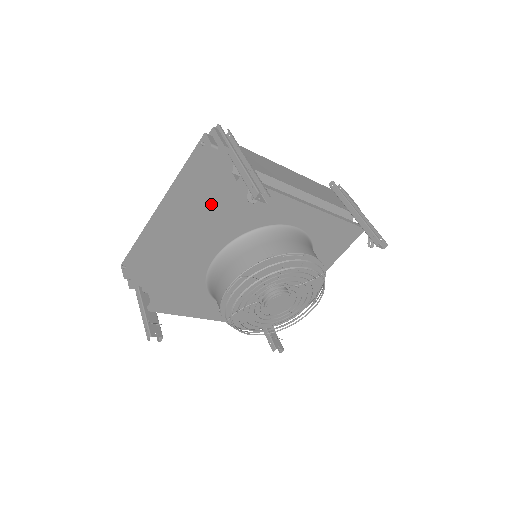
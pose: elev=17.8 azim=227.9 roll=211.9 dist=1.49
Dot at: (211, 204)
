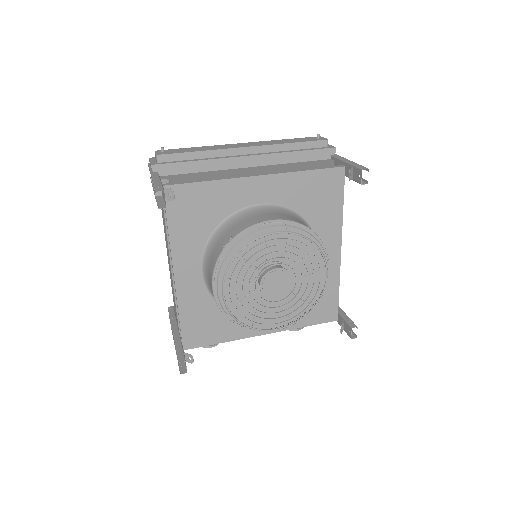
Dot at: (297, 166)
